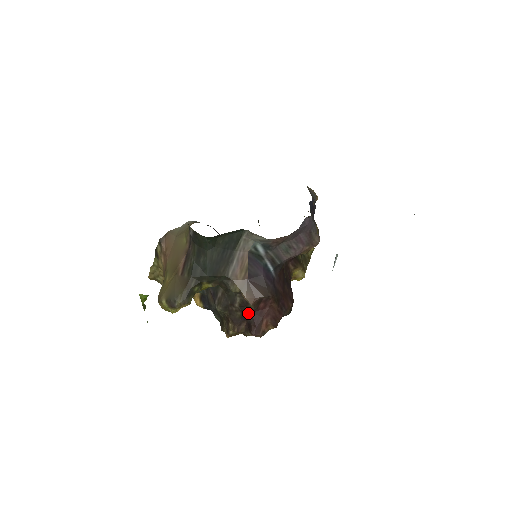
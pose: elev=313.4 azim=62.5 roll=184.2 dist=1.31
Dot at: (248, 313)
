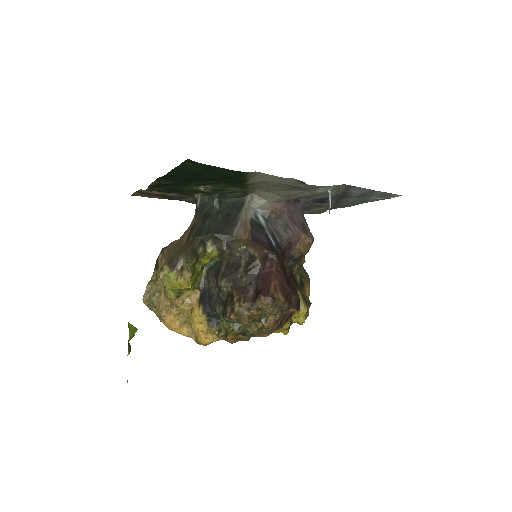
Dot at: (254, 276)
